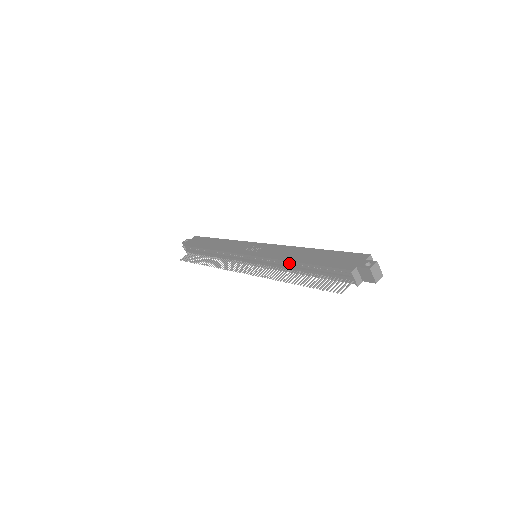
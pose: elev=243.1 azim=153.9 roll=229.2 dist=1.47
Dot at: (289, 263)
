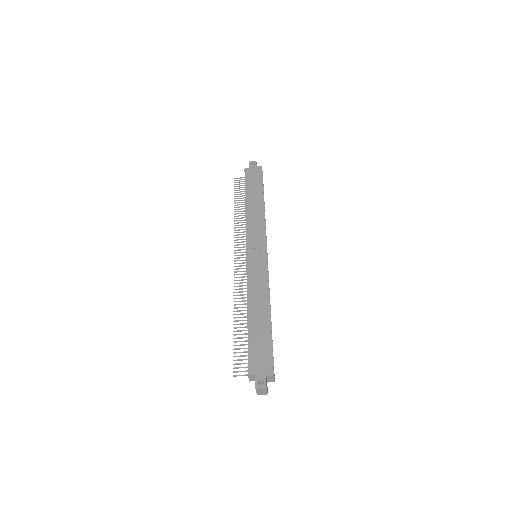
Dot at: (249, 303)
